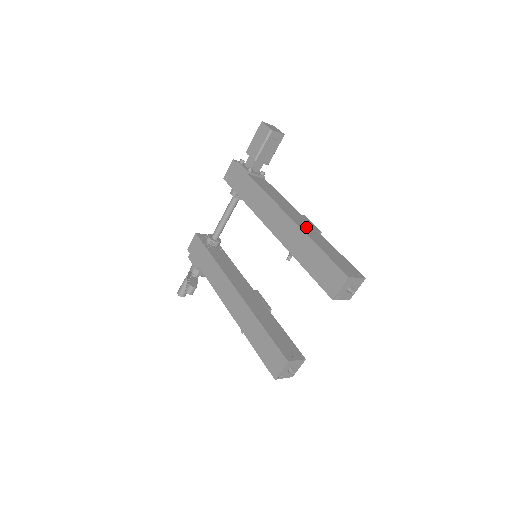
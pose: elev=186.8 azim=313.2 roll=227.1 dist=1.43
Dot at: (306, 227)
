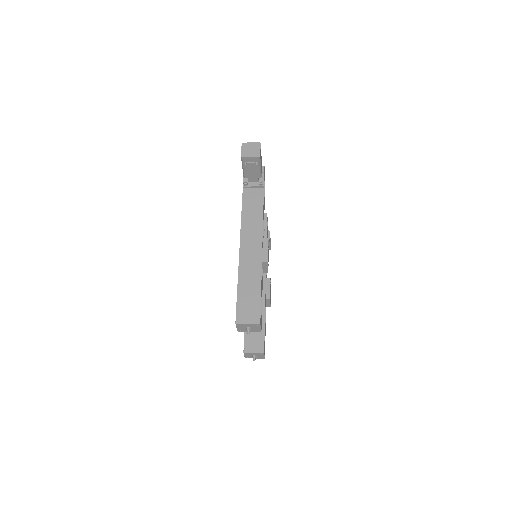
Dot at: (249, 259)
